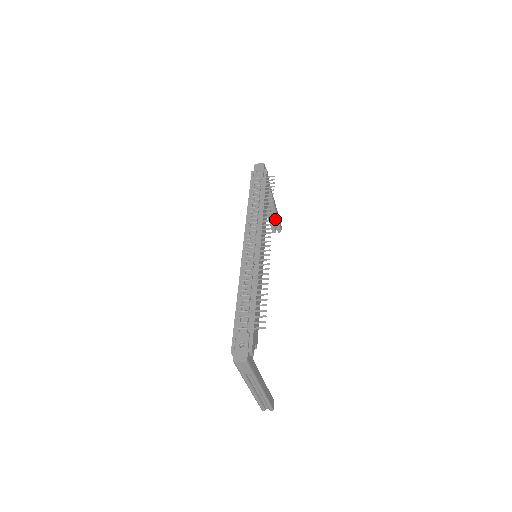
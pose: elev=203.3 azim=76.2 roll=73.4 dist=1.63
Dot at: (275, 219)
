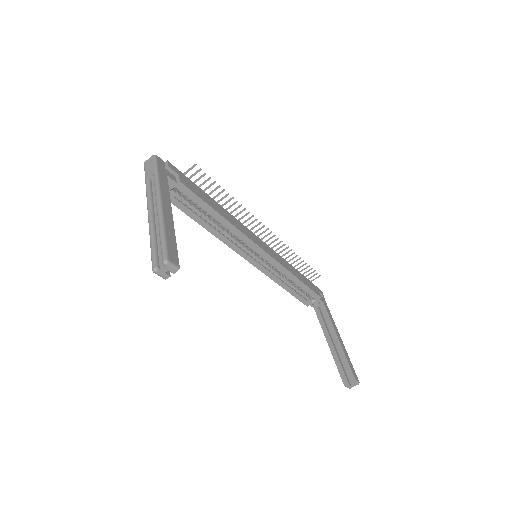
Dot at: (343, 359)
